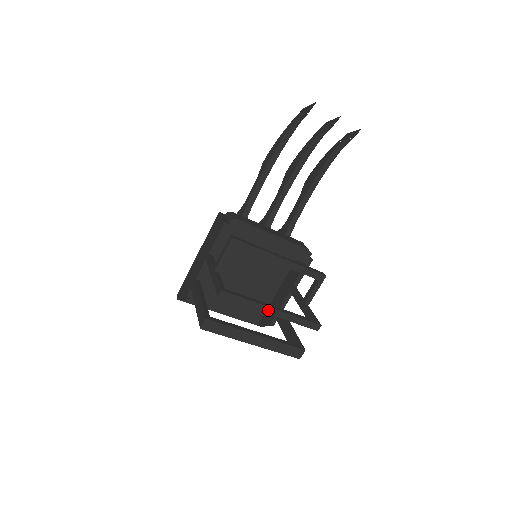
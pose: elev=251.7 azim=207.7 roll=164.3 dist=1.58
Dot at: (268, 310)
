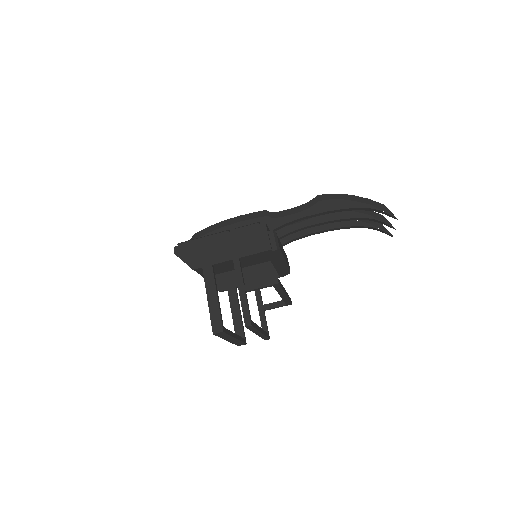
Dot at: (258, 333)
